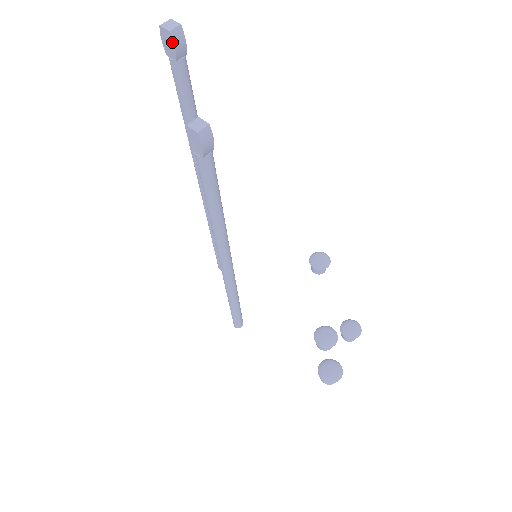
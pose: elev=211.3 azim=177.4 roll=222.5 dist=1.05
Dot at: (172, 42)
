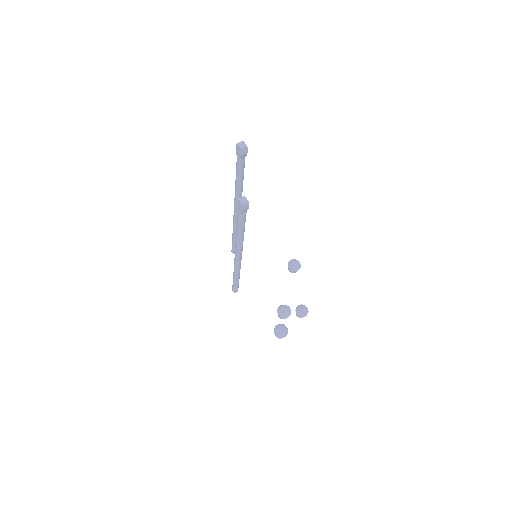
Dot at: (241, 153)
